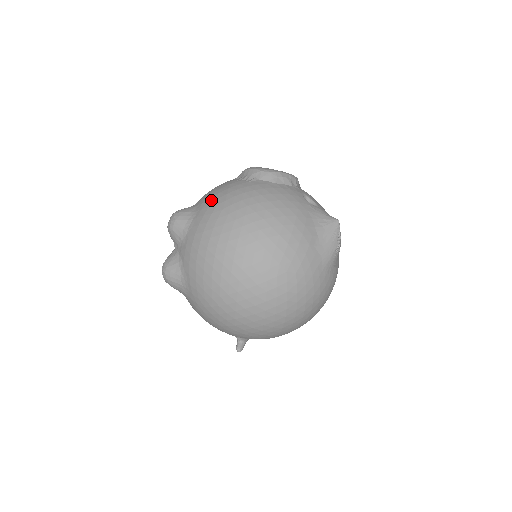
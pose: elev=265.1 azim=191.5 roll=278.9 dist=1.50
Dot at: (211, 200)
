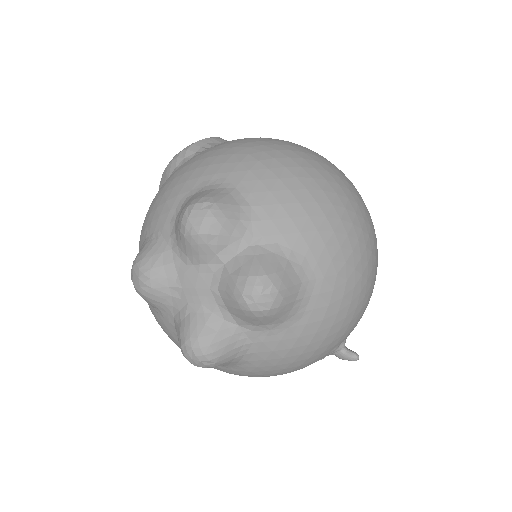
Dot at: (227, 160)
